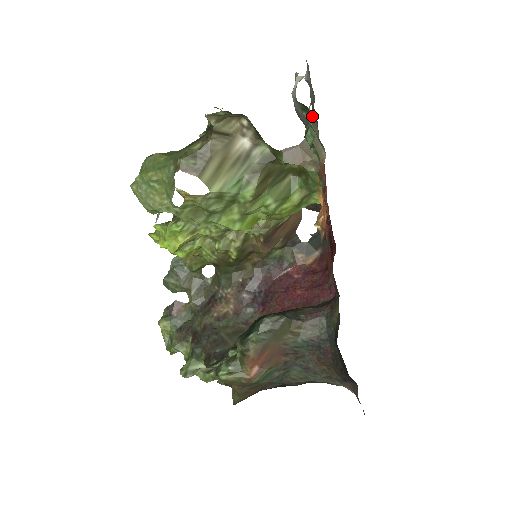
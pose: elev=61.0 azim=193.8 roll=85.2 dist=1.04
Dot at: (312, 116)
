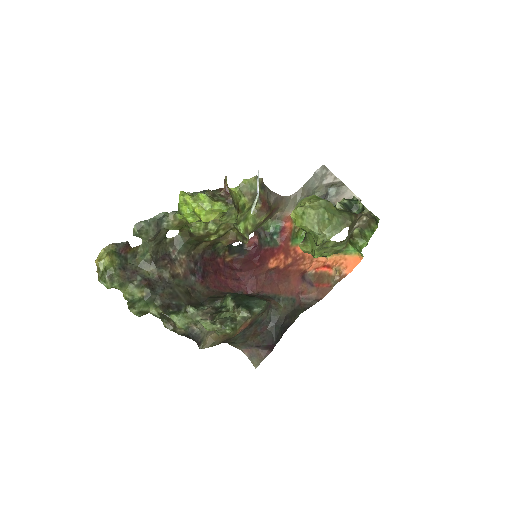
Dot at: (300, 188)
